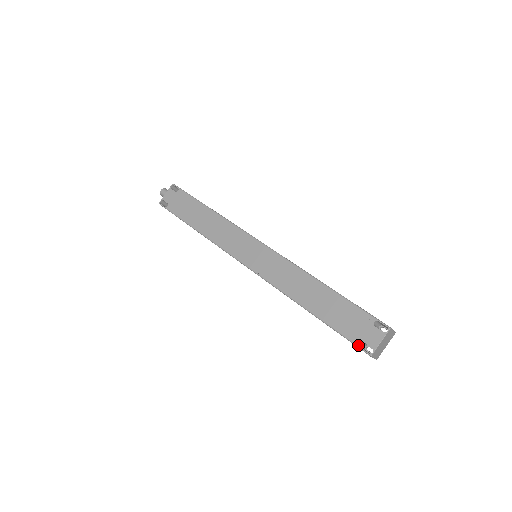
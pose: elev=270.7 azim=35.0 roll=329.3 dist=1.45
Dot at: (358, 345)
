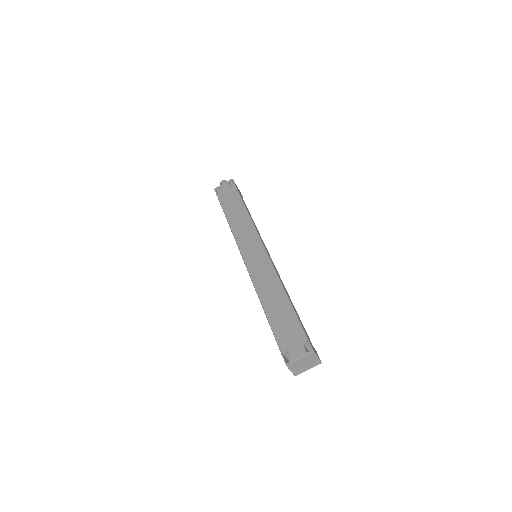
Dot at: (282, 352)
